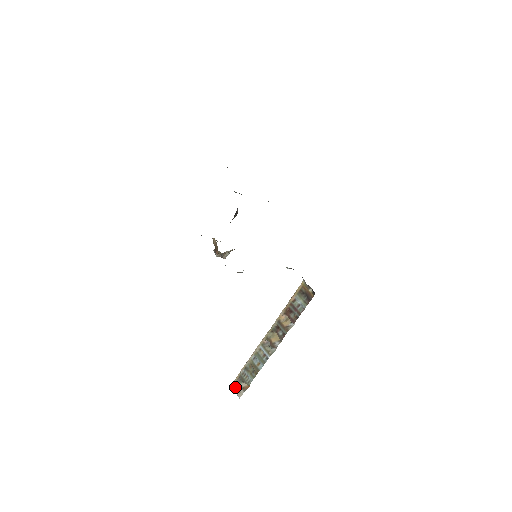
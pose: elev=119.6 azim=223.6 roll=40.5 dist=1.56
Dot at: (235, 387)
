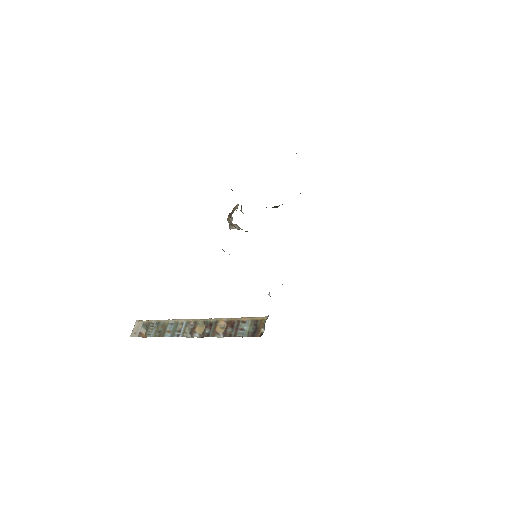
Dot at: (137, 325)
